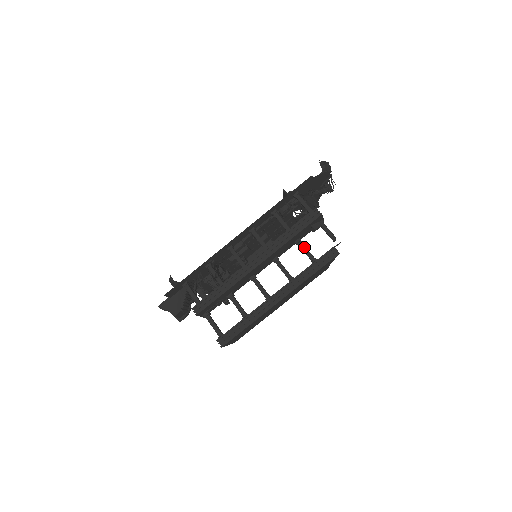
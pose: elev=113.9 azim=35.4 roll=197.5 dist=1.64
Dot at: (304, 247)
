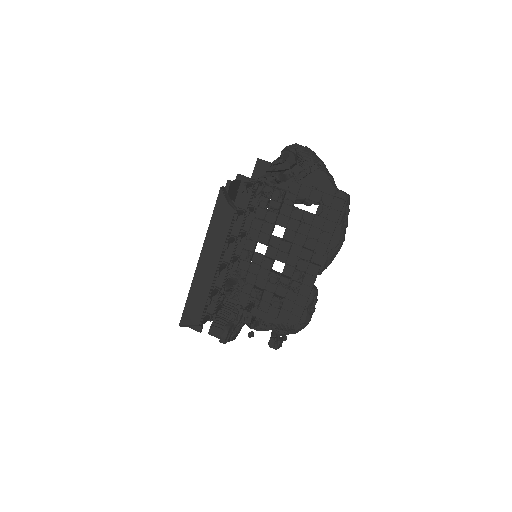
Dot at: occluded
